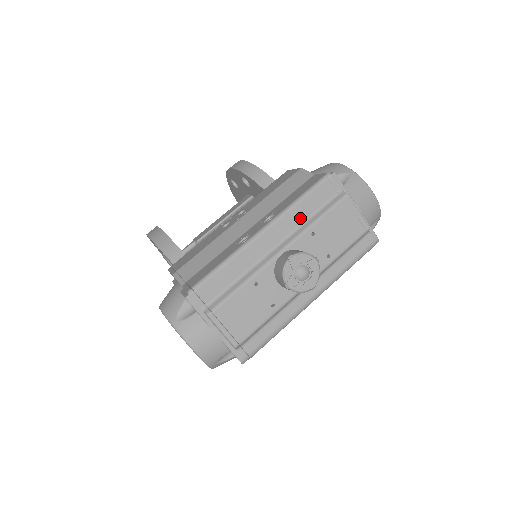
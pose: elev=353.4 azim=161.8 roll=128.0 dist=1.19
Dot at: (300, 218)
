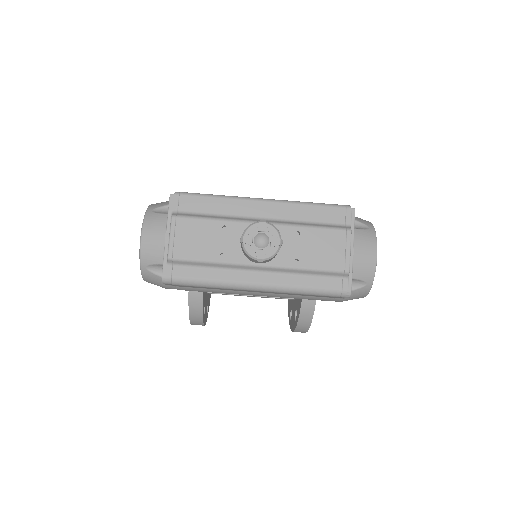
Dot at: (300, 216)
